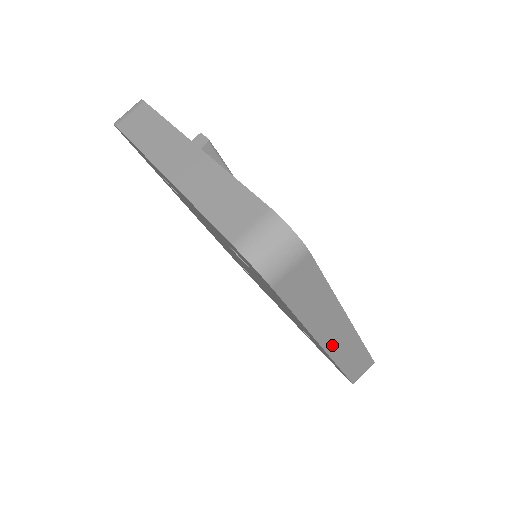
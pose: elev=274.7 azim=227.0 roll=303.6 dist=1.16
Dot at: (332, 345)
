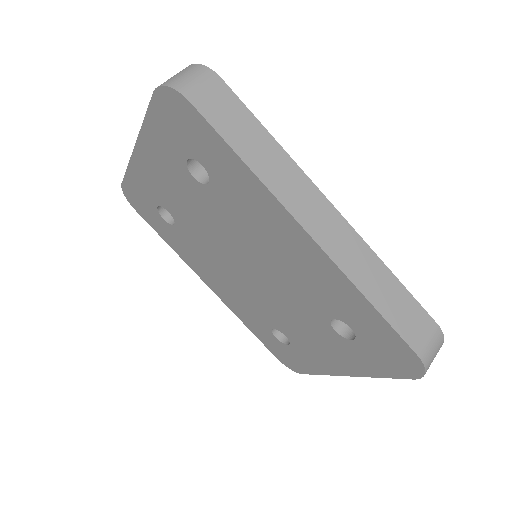
Dot at: (324, 237)
